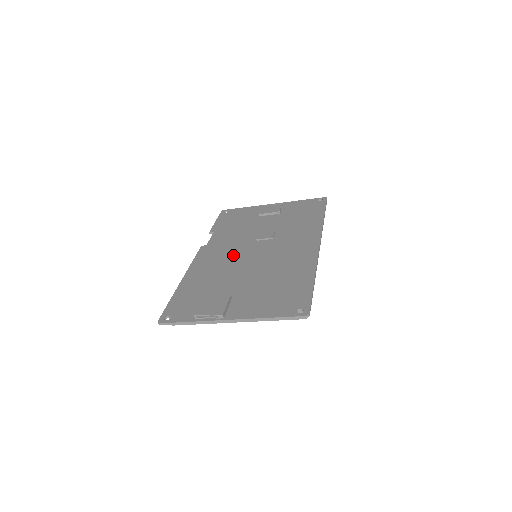
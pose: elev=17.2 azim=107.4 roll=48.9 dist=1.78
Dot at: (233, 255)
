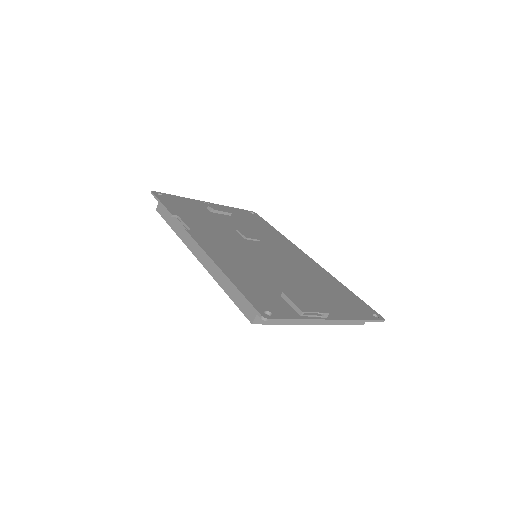
Dot at: (242, 250)
